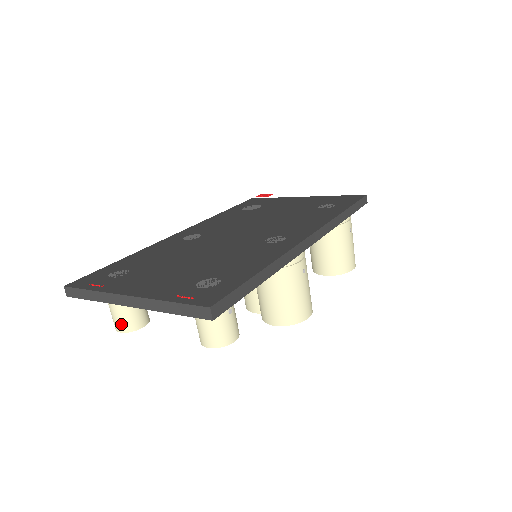
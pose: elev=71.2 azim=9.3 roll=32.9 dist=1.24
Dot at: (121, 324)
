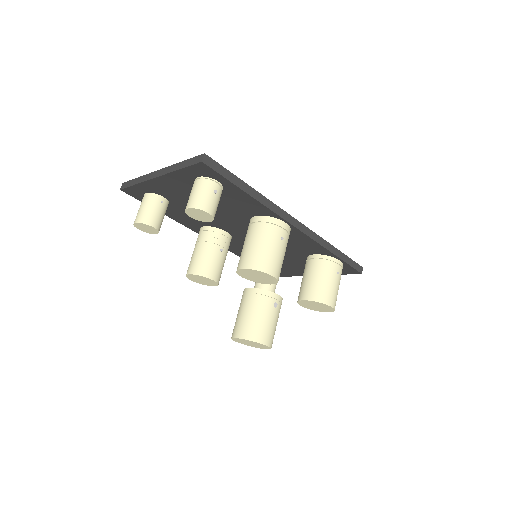
Dot at: (140, 216)
